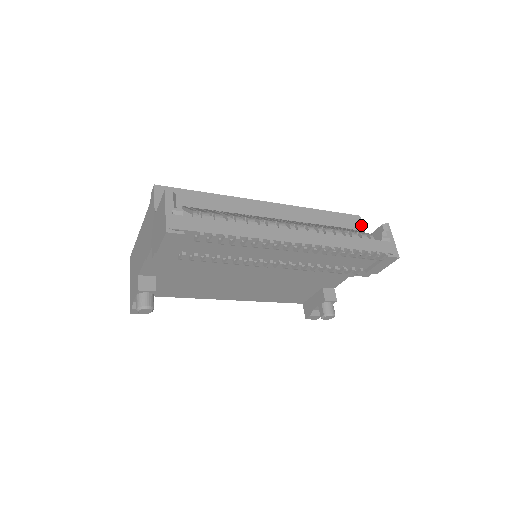
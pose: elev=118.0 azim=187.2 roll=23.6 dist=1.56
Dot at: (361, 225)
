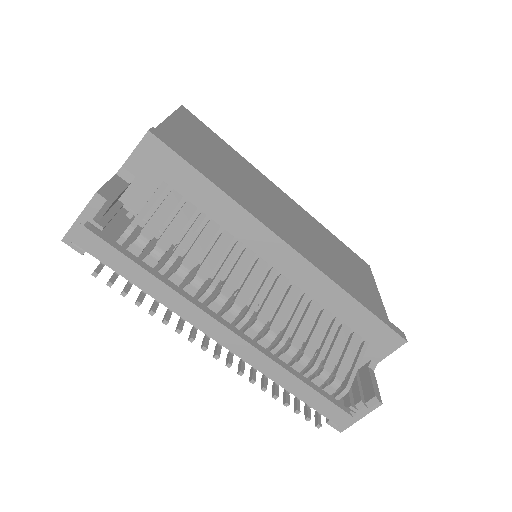
Dot at: (392, 350)
